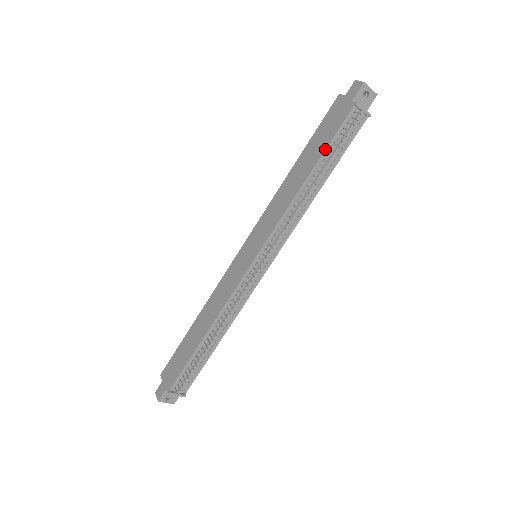
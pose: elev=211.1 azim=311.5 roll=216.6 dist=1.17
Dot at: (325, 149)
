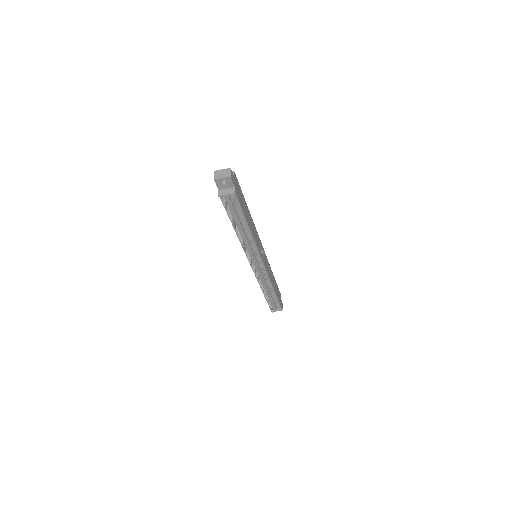
Dot at: occluded
